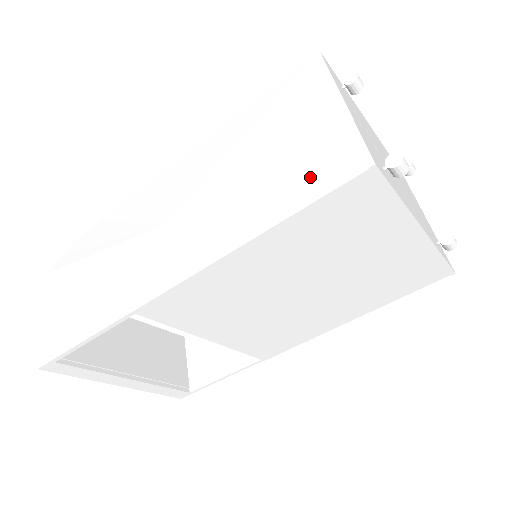
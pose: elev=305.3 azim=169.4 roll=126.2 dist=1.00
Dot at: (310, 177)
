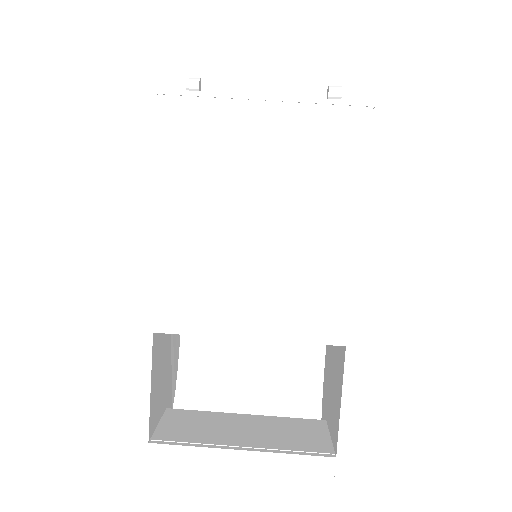
Dot at: occluded
